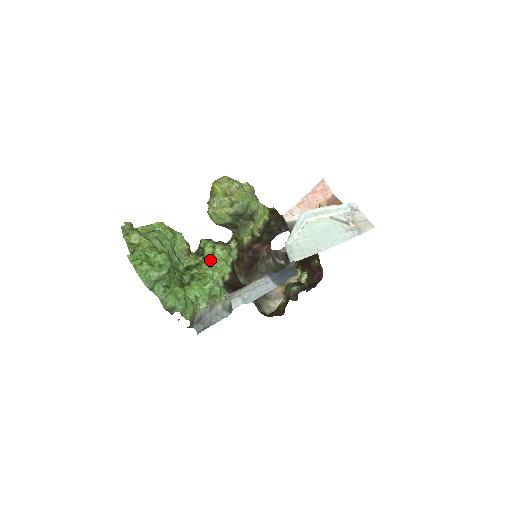
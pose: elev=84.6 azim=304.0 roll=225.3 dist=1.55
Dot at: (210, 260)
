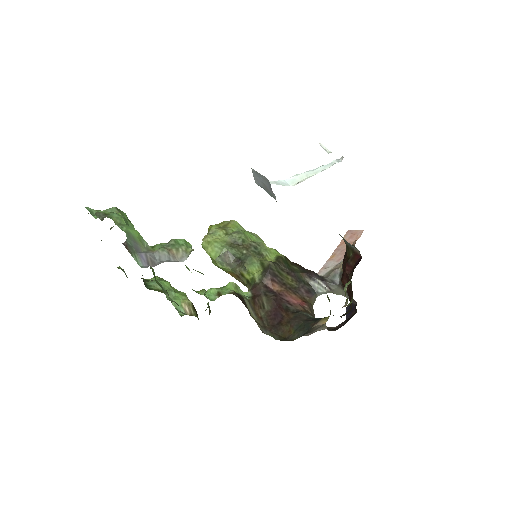
Dot at: occluded
